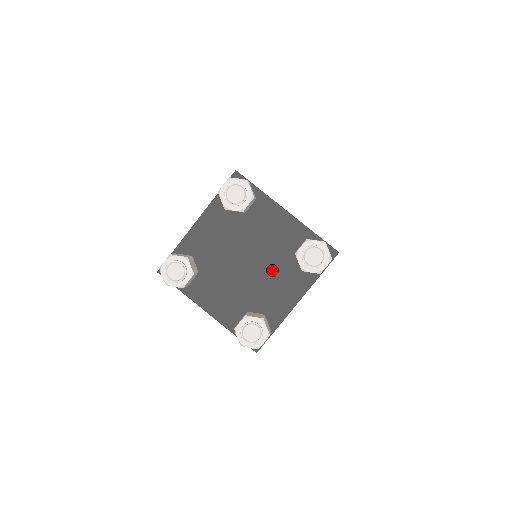
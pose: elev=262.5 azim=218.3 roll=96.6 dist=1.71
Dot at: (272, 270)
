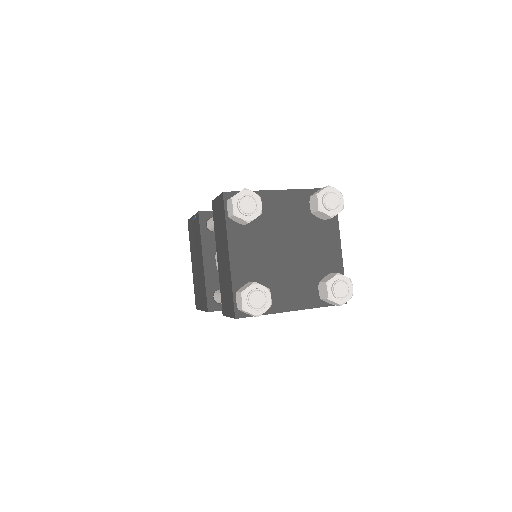
Dot at: (307, 239)
